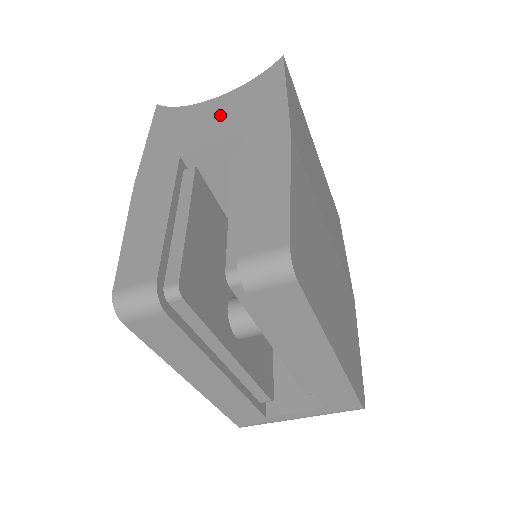
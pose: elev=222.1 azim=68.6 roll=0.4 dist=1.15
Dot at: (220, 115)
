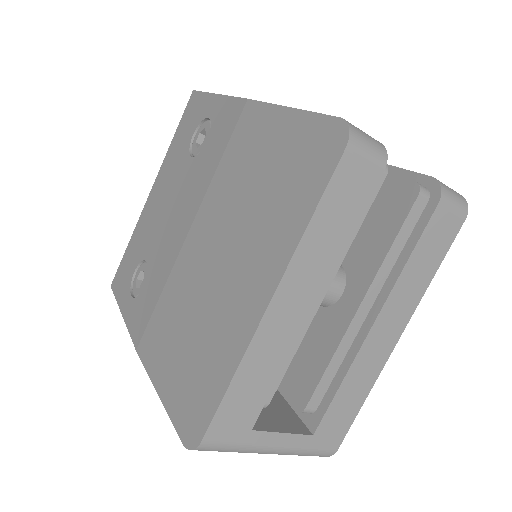
Dot at: occluded
